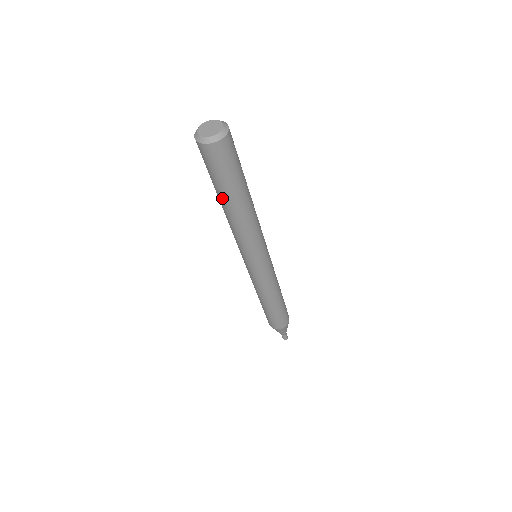
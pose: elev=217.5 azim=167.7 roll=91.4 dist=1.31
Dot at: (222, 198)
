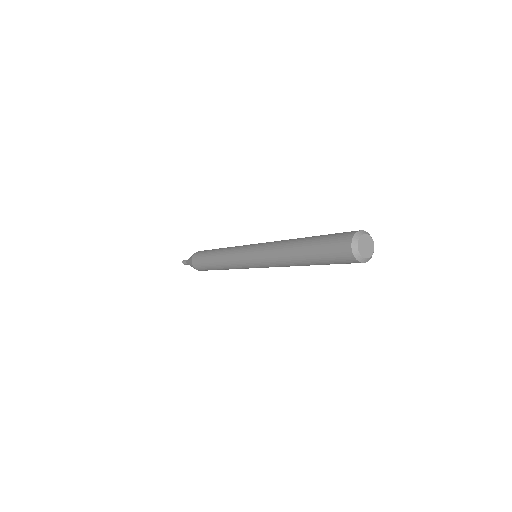
Dot at: occluded
